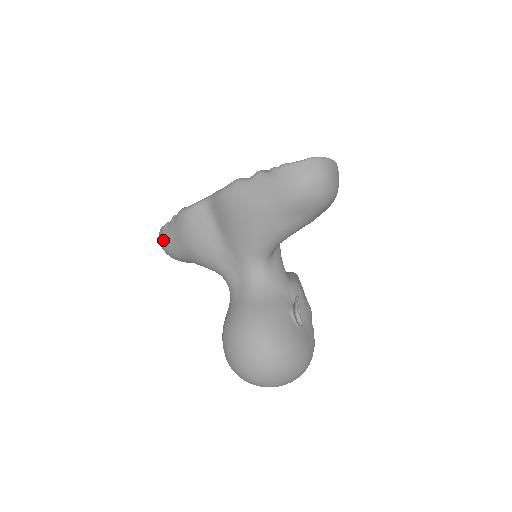
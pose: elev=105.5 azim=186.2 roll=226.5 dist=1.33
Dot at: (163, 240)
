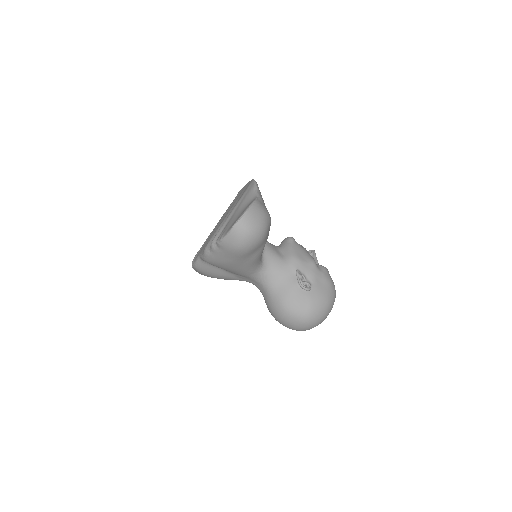
Dot at: (199, 273)
